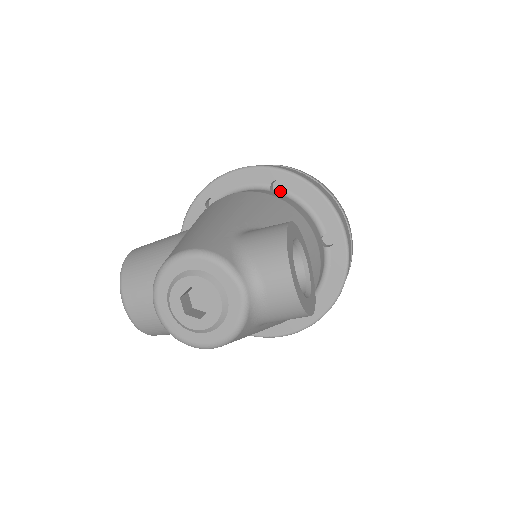
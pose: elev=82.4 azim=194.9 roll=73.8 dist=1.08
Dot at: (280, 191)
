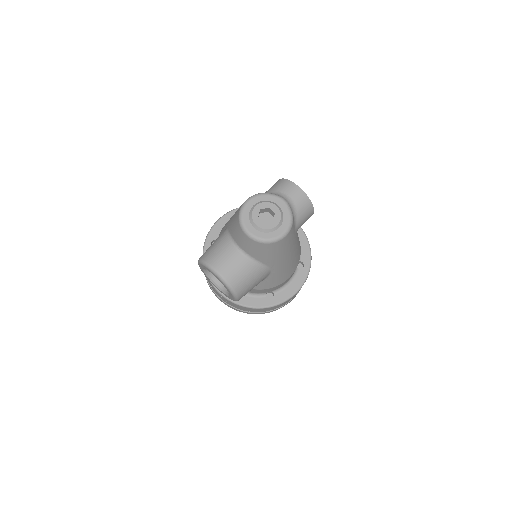
Dot at: occluded
